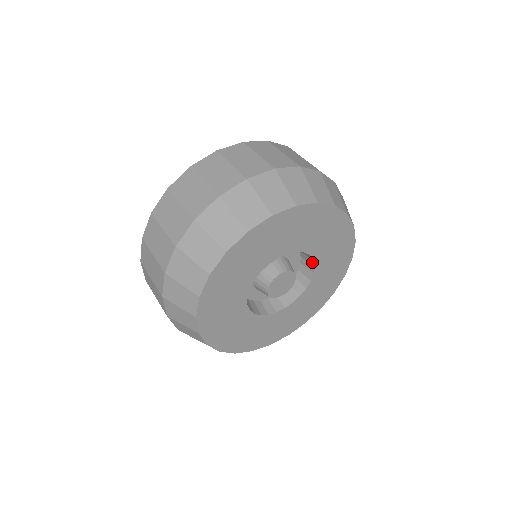
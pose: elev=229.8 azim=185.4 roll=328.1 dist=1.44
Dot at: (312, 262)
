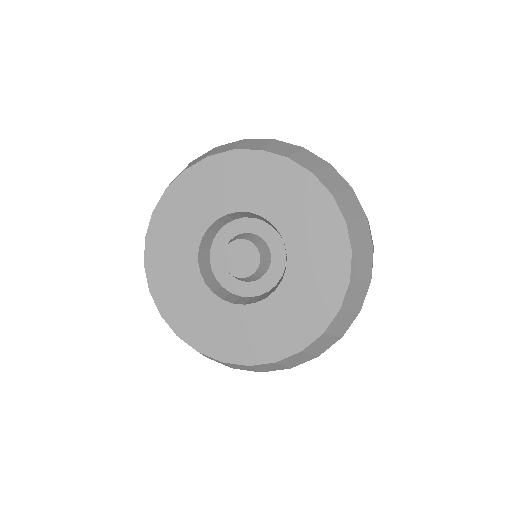
Dot at: (276, 229)
